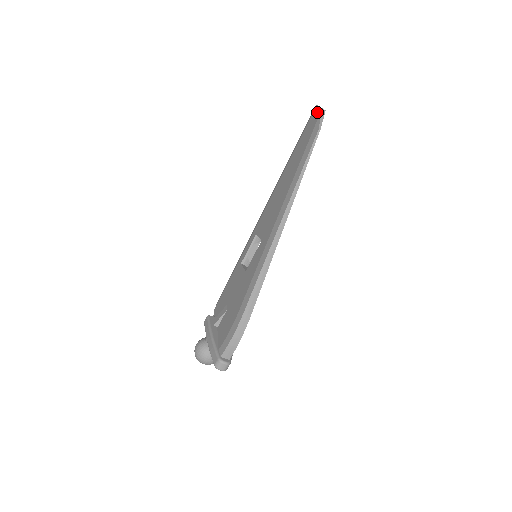
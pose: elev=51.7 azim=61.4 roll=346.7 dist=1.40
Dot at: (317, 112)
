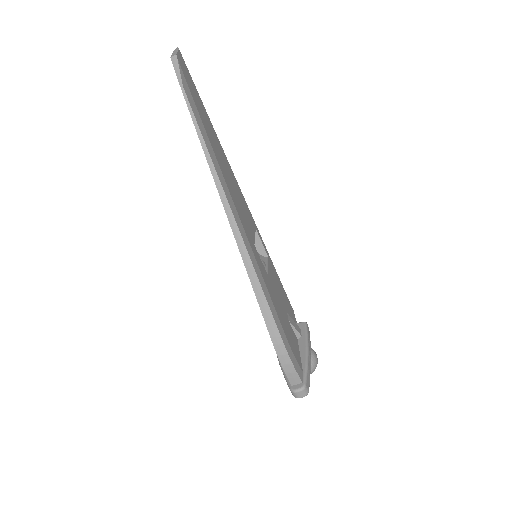
Dot at: occluded
